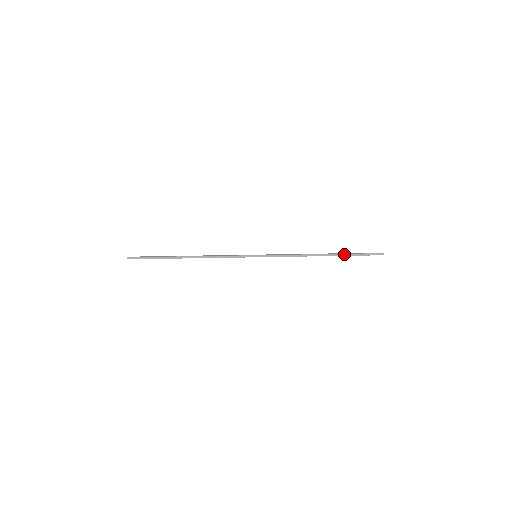
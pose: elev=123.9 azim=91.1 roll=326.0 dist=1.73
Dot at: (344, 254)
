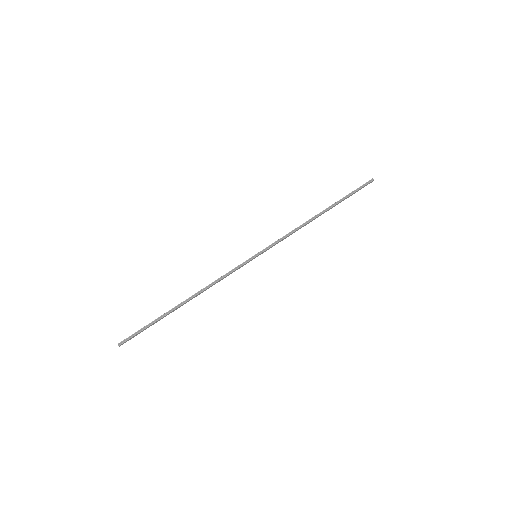
Dot at: (338, 201)
